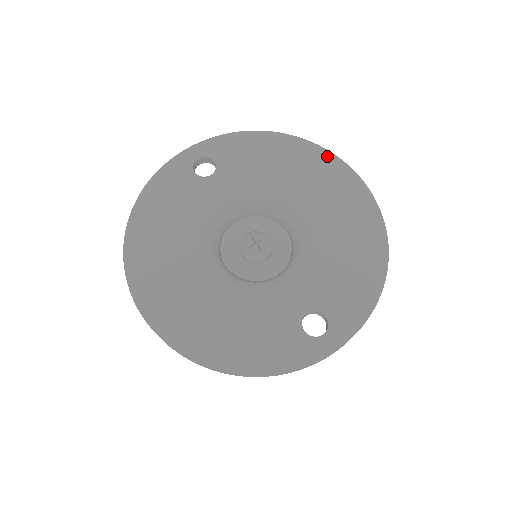
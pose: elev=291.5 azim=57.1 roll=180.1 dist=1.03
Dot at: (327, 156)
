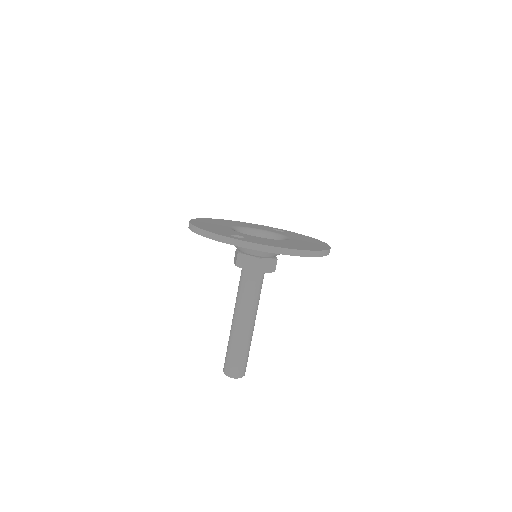
Dot at: (327, 246)
